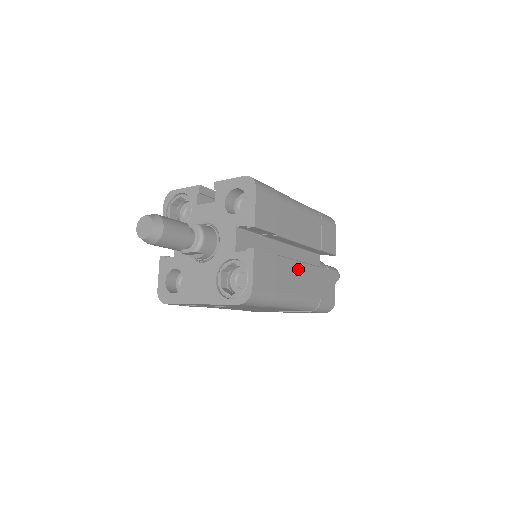
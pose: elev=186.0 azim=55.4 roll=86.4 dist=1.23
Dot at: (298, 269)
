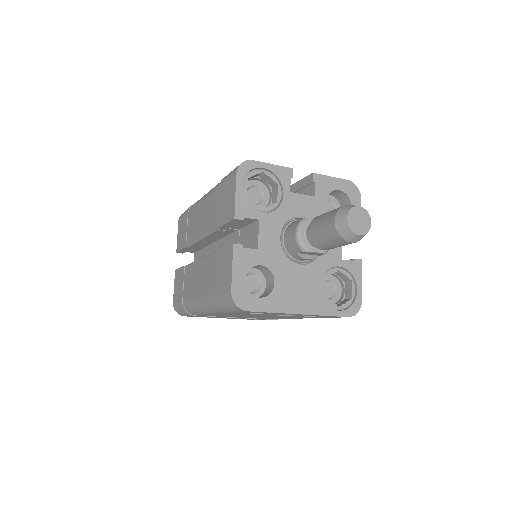
Dot at: occluded
